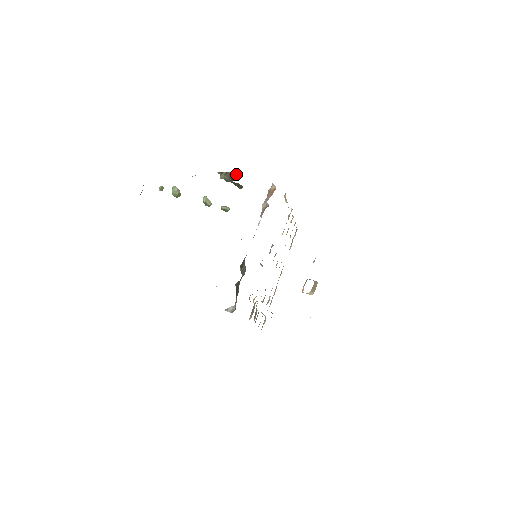
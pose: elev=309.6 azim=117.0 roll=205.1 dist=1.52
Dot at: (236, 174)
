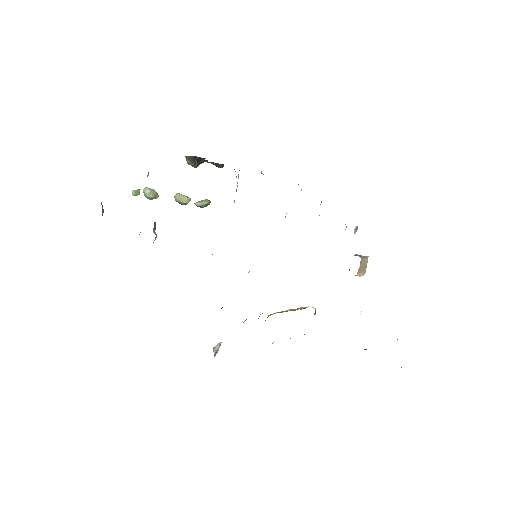
Dot at: (196, 158)
